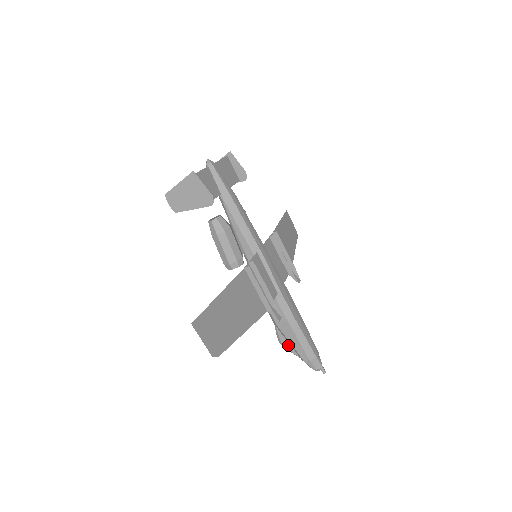
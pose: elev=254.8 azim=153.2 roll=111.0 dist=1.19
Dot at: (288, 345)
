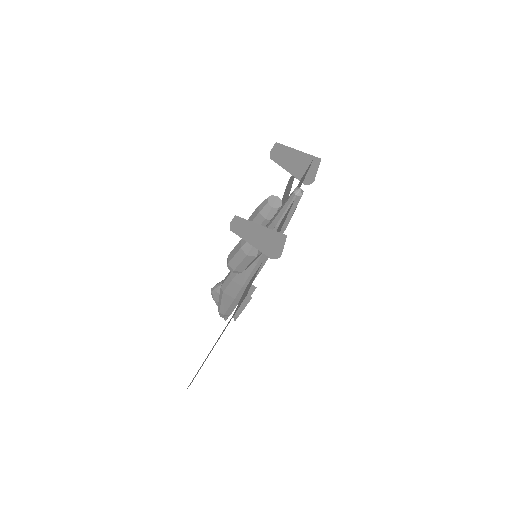
Dot at: (217, 299)
